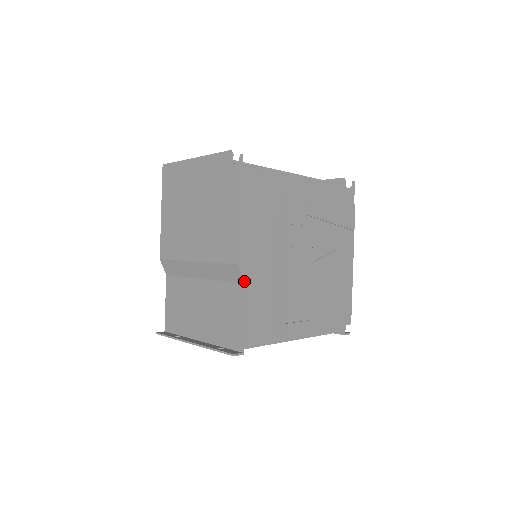
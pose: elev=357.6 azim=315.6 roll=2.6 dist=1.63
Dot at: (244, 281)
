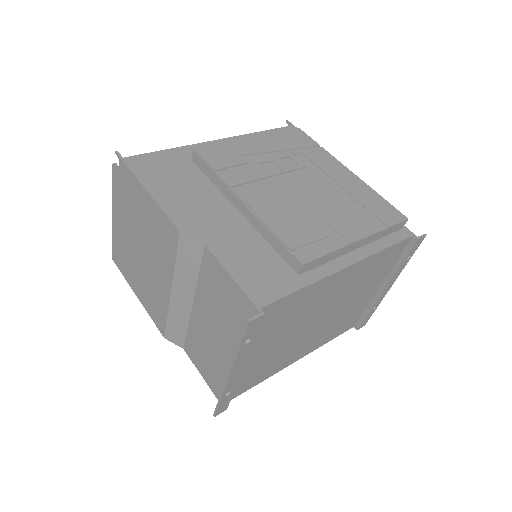
Dot at: (202, 243)
